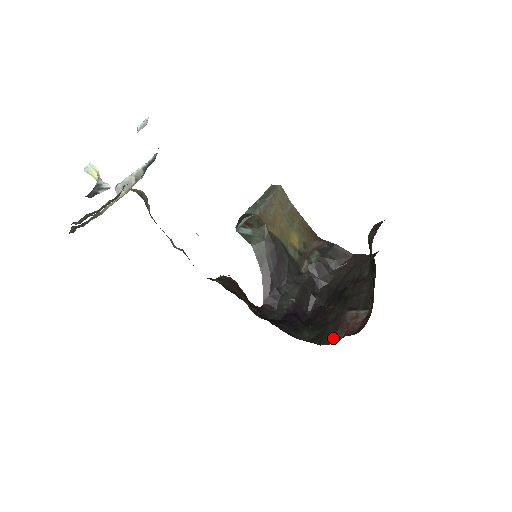
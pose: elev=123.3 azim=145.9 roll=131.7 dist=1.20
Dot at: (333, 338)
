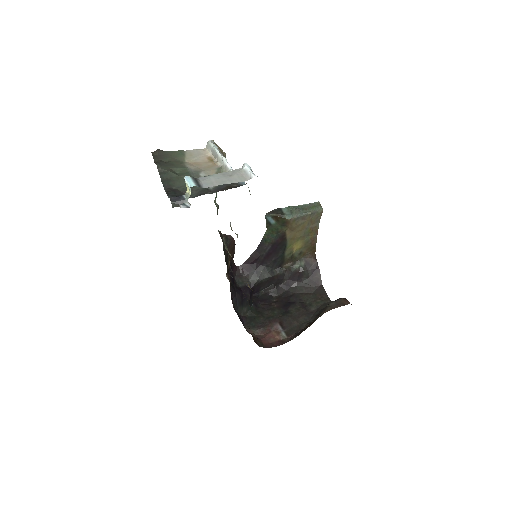
Dot at: (255, 330)
